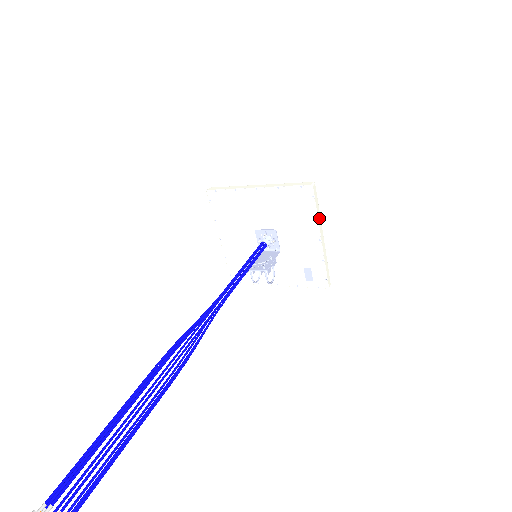
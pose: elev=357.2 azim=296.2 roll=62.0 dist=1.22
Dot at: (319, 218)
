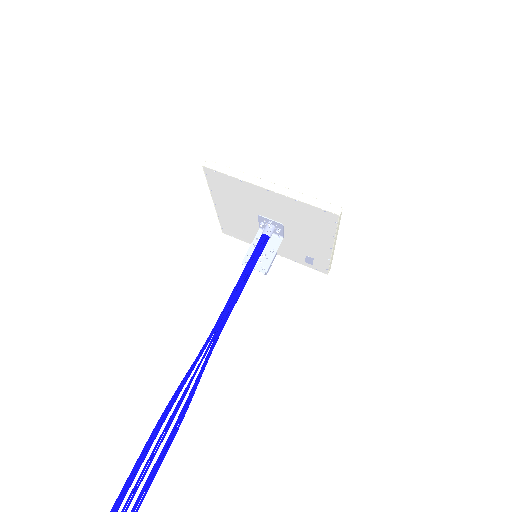
Dot at: (336, 234)
